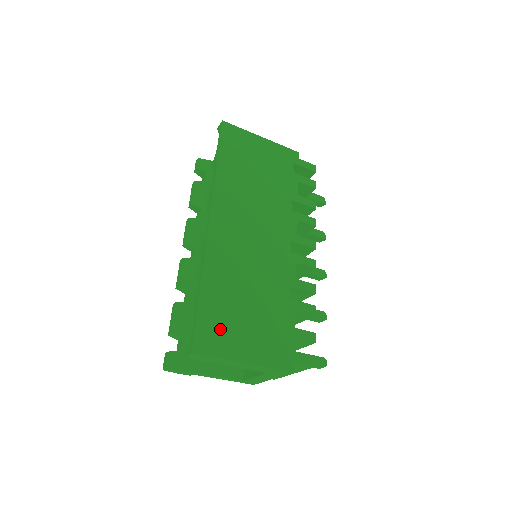
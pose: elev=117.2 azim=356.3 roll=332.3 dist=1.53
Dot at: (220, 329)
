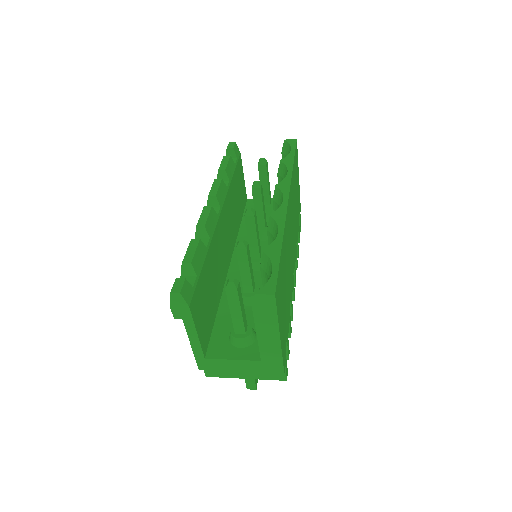
Dot at: (280, 292)
